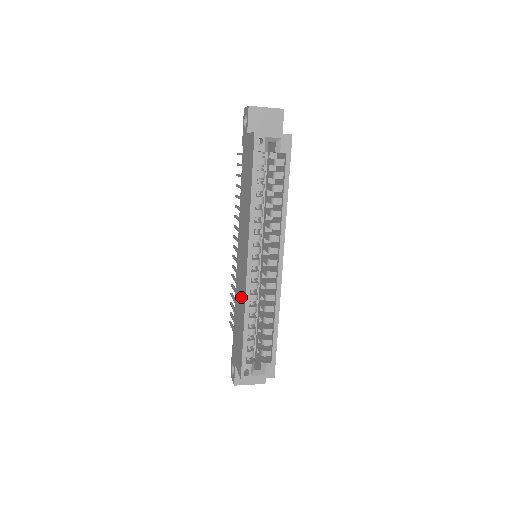
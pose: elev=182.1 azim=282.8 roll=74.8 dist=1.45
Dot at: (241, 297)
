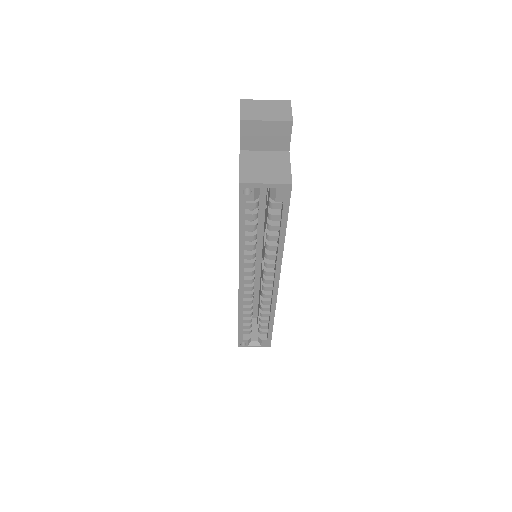
Dot at: occluded
